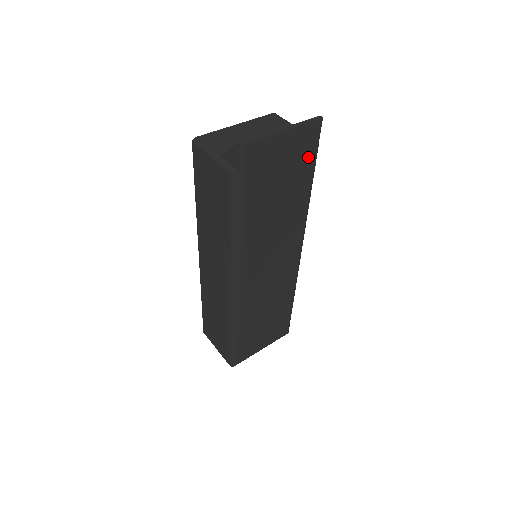
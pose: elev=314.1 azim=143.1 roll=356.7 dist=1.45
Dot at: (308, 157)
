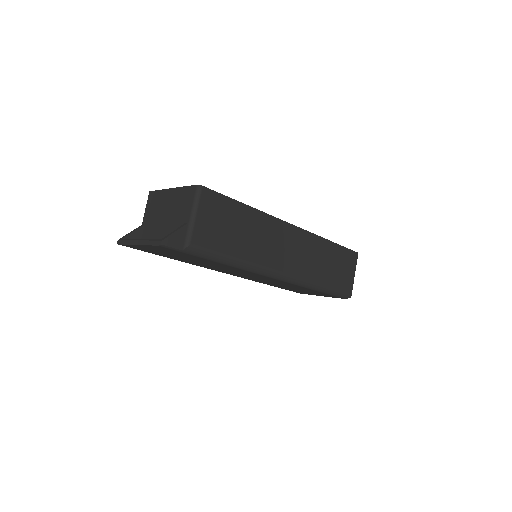
Dot at: (184, 254)
